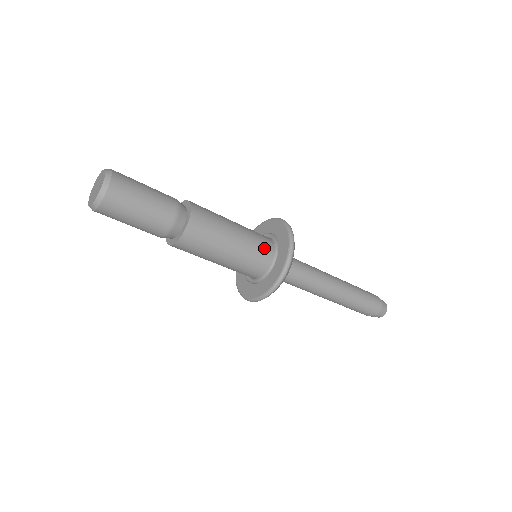
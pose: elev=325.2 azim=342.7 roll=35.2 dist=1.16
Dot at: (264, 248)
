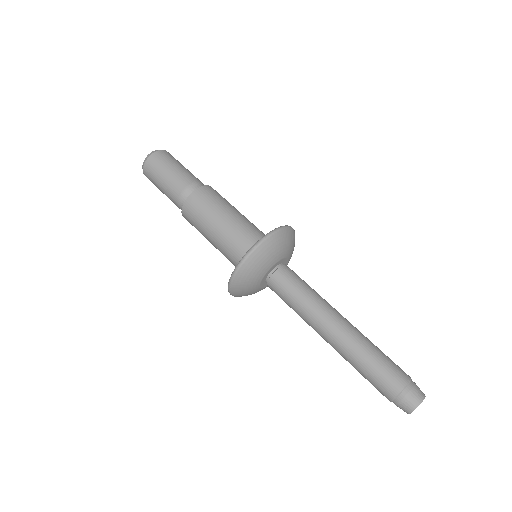
Dot at: (257, 237)
